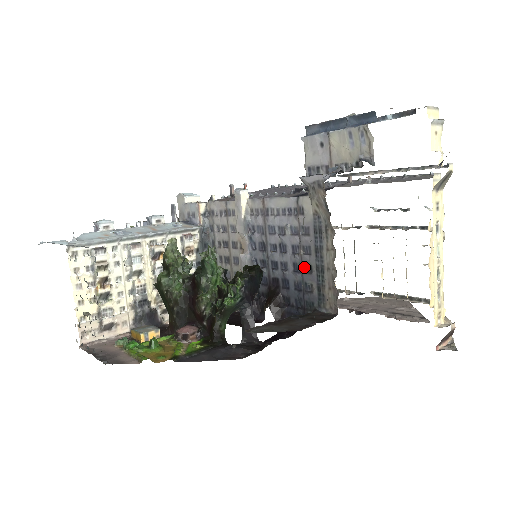
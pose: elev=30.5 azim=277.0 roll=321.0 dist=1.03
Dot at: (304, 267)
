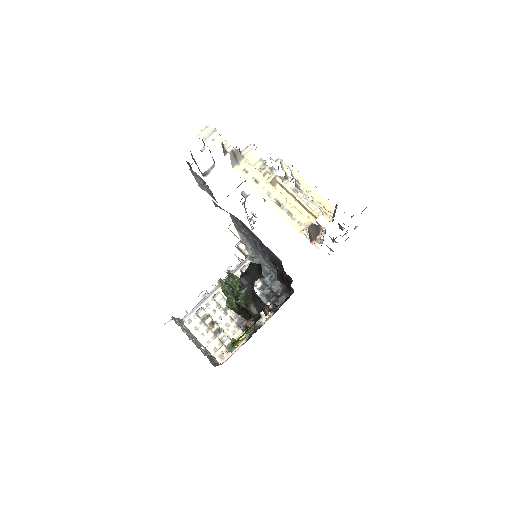
Dot at: (262, 247)
